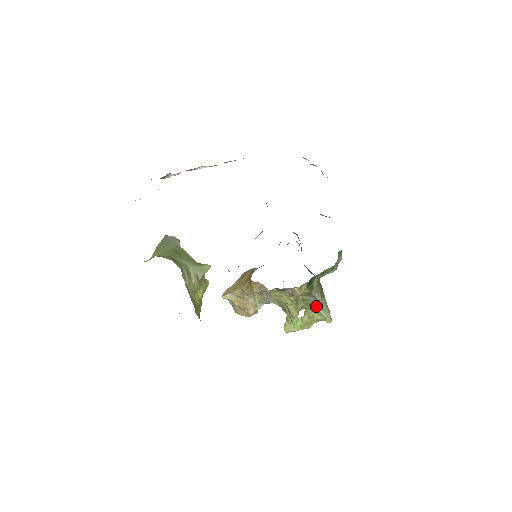
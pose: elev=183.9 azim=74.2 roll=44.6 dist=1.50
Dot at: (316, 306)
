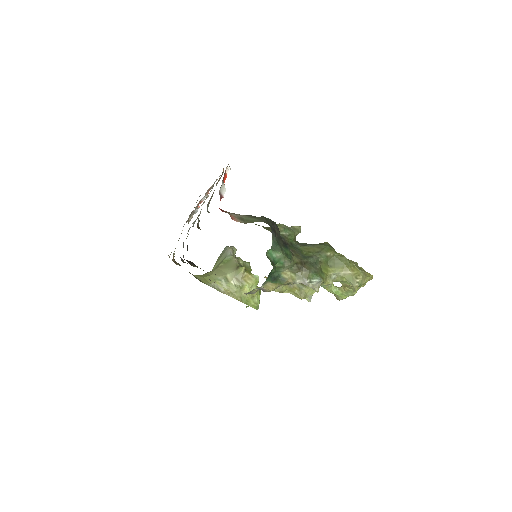
Dot at: occluded
